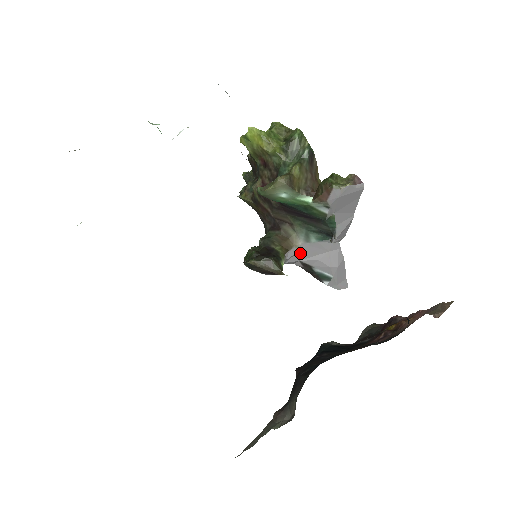
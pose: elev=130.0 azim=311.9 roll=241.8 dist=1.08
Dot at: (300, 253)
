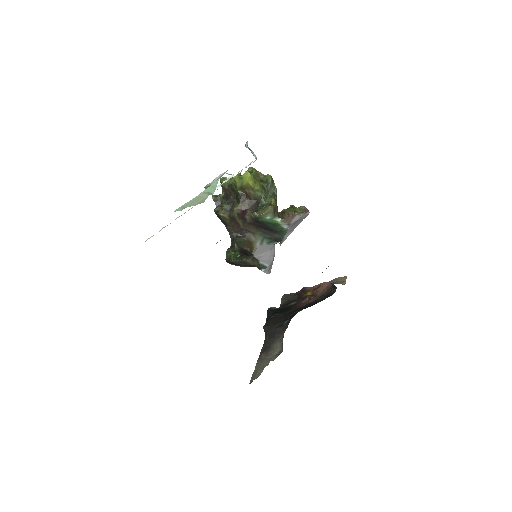
Dot at: (255, 252)
